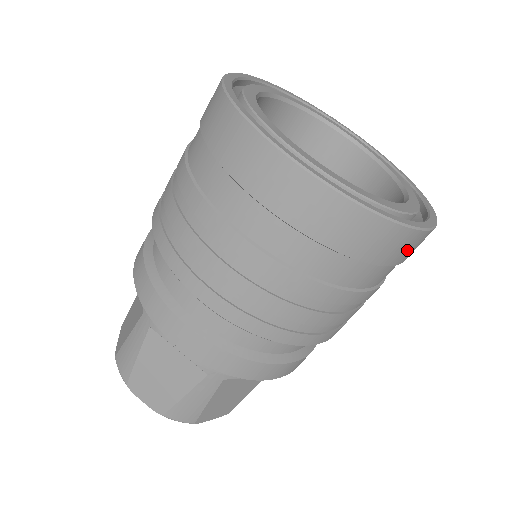
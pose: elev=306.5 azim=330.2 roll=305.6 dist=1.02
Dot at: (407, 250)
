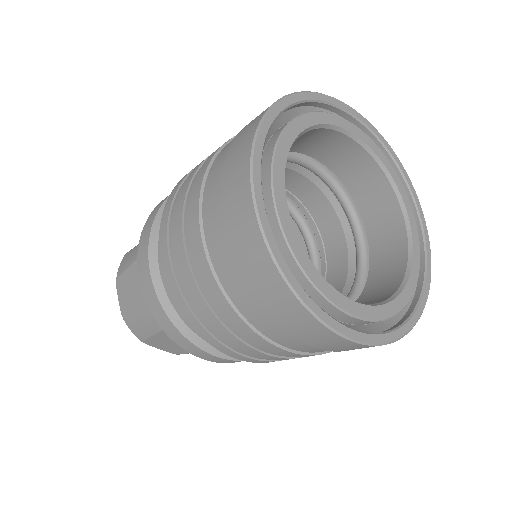
Dot at: occluded
